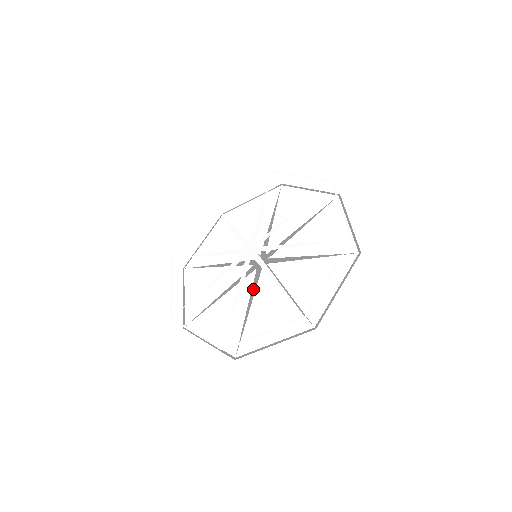
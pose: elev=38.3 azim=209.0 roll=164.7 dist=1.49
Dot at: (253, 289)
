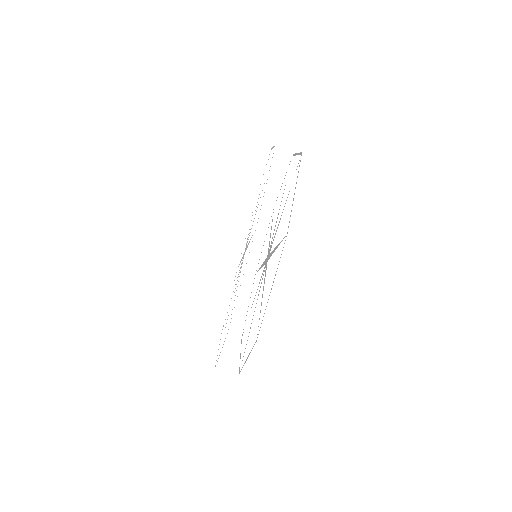
Dot at: occluded
